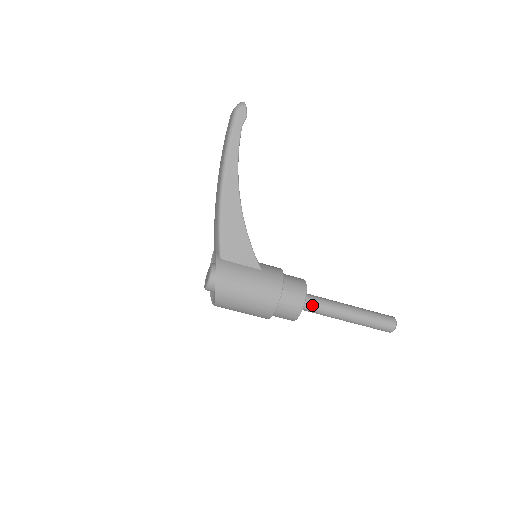
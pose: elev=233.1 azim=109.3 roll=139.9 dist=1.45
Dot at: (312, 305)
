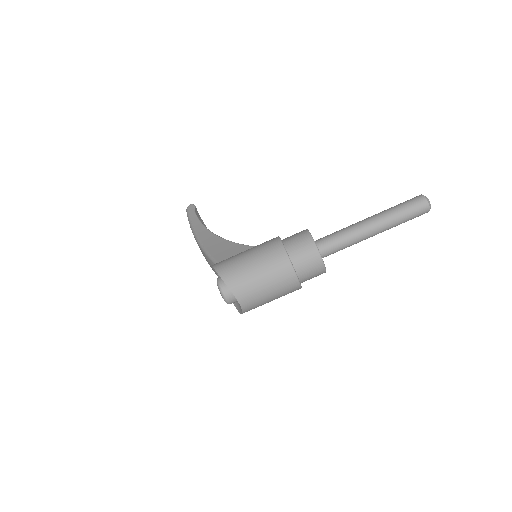
Dot at: (327, 239)
